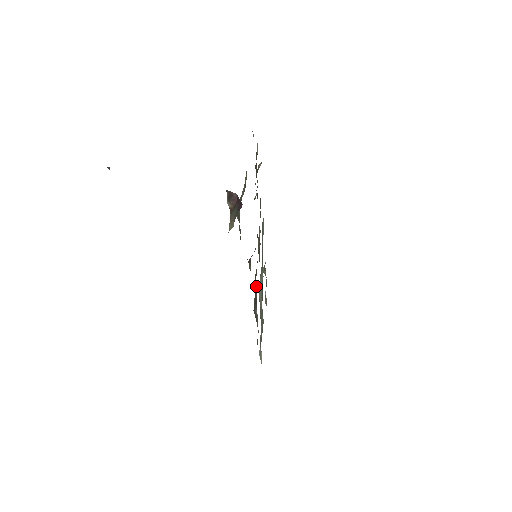
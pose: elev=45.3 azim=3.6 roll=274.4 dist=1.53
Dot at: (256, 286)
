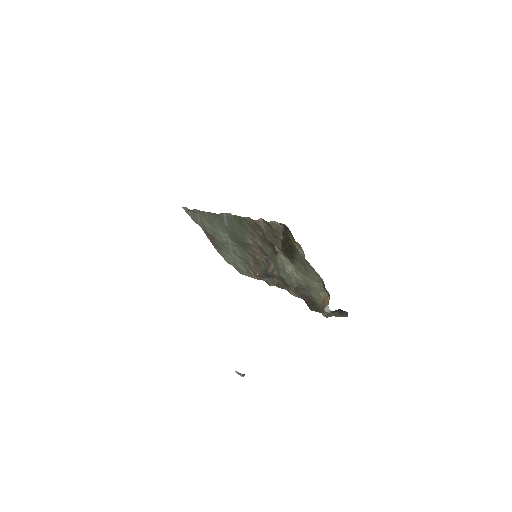
Dot at: (272, 275)
